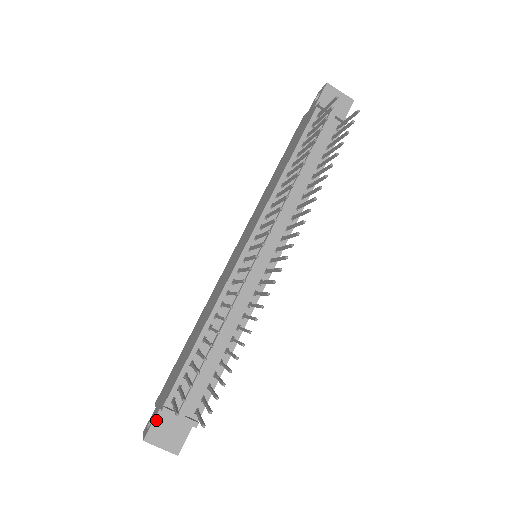
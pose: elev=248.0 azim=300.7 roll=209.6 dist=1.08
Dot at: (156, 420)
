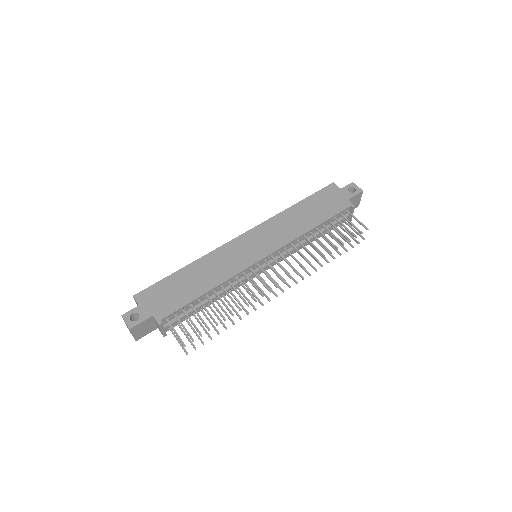
Dot at: (145, 321)
